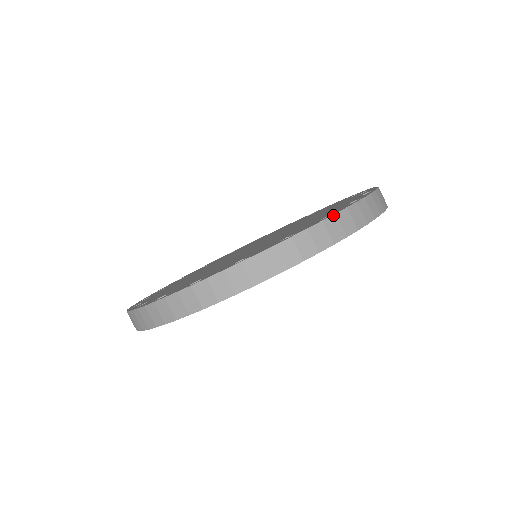
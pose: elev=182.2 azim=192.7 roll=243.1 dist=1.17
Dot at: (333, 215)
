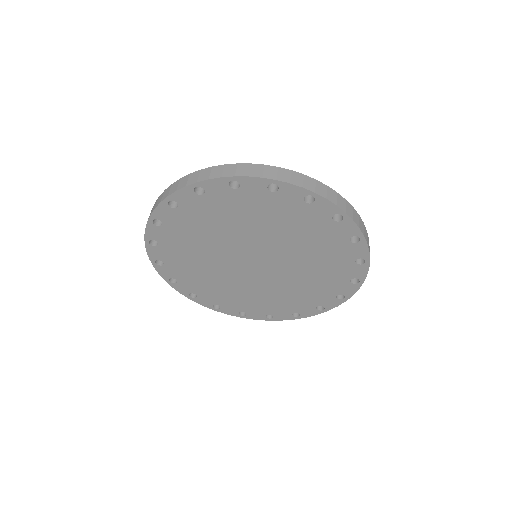
Dot at: (344, 198)
